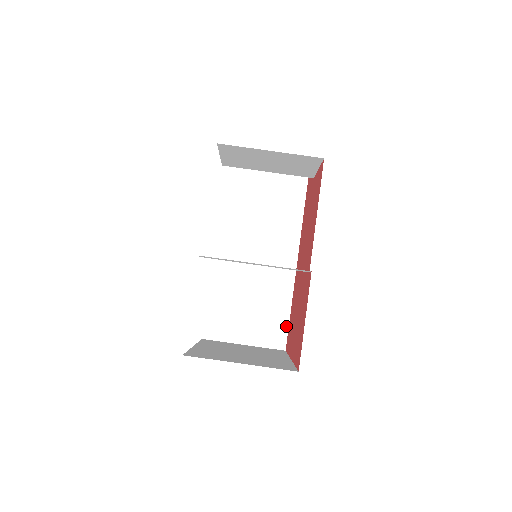
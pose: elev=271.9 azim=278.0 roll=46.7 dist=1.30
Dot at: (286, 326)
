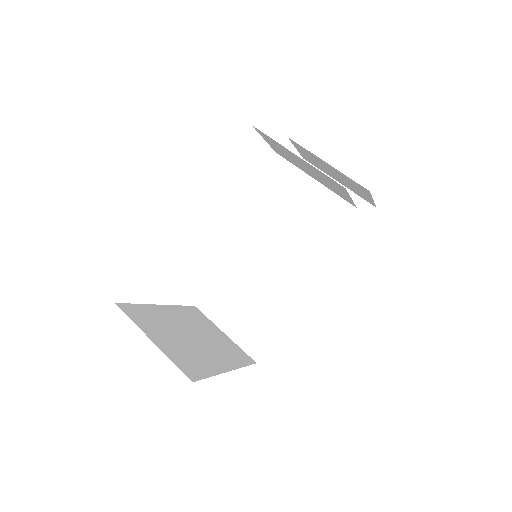
Dot at: (270, 341)
